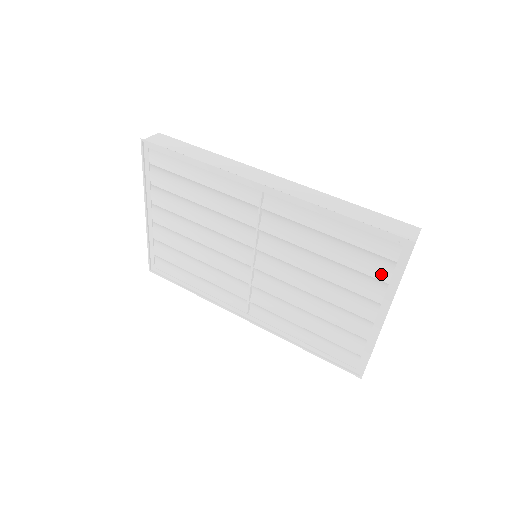
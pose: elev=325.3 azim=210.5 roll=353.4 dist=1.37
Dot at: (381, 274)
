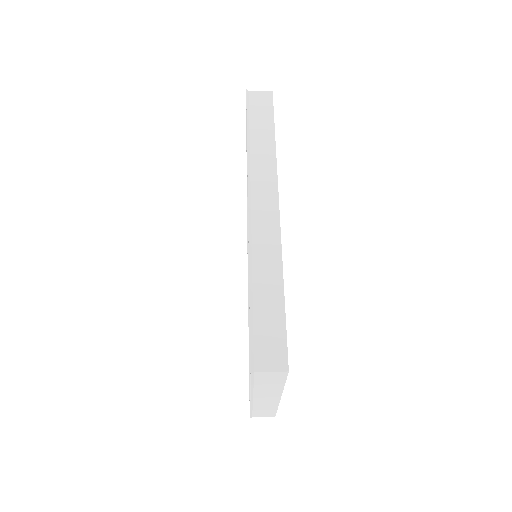
Dot at: occluded
